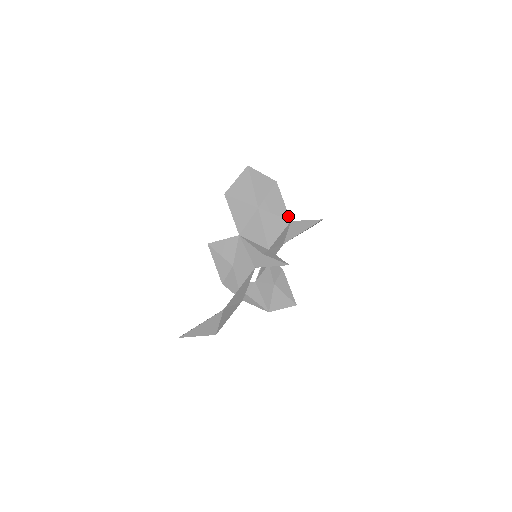
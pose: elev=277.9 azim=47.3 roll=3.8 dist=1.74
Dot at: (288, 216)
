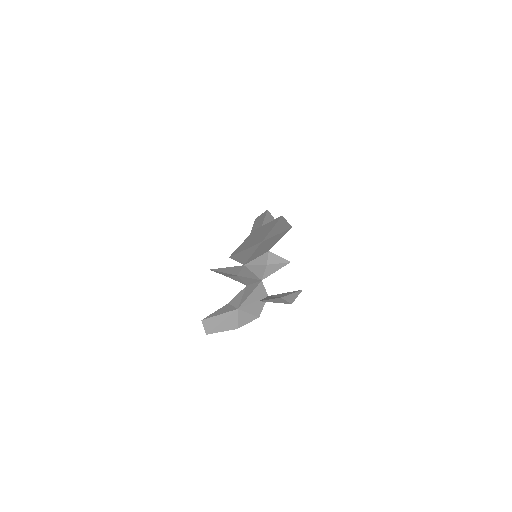
Dot at: (290, 227)
